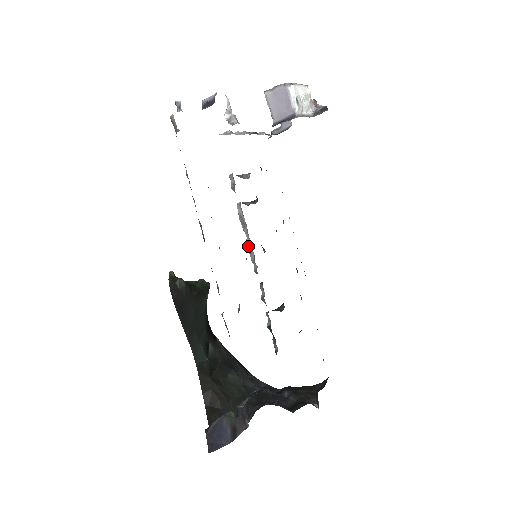
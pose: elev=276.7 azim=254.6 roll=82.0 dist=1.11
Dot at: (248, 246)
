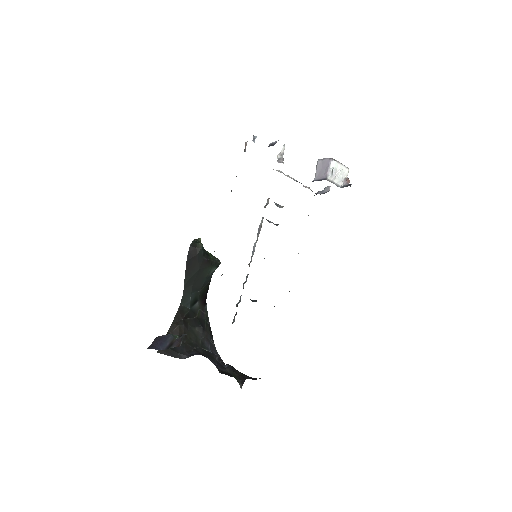
Dot at: (254, 246)
